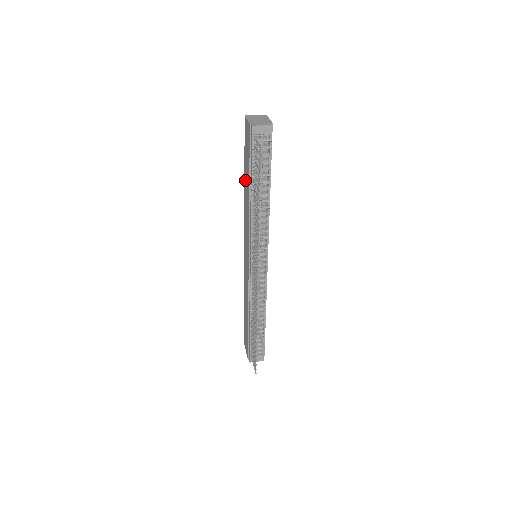
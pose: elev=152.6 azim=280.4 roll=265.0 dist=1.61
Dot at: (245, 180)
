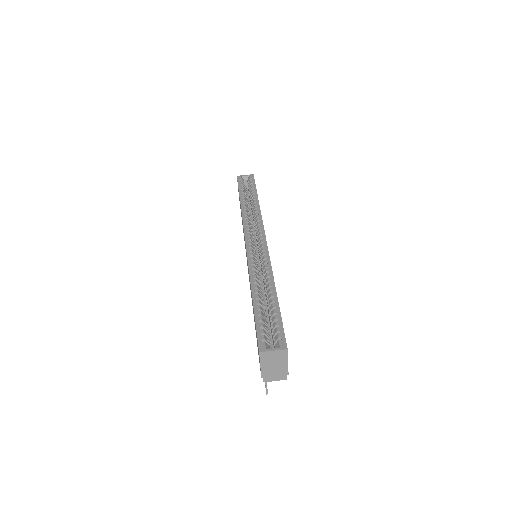
Dot at: (252, 301)
